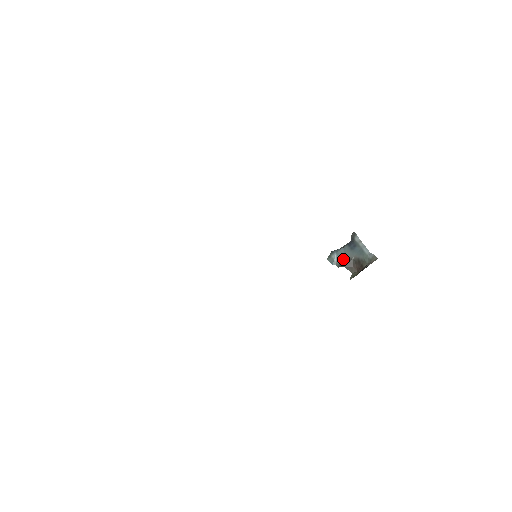
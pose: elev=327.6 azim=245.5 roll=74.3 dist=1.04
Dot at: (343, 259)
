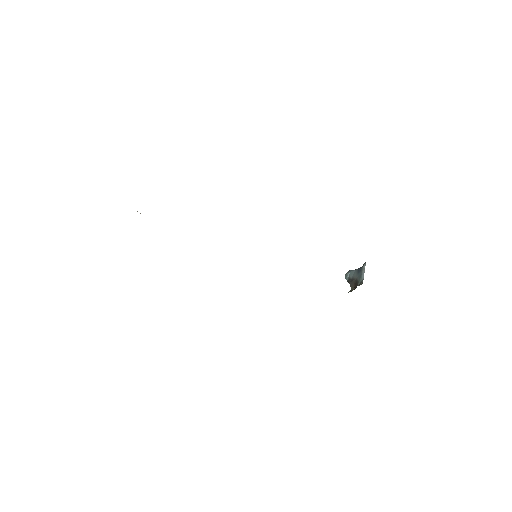
Dot at: (351, 277)
